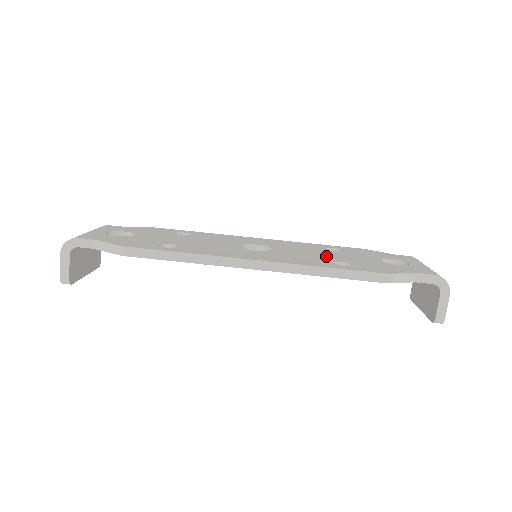
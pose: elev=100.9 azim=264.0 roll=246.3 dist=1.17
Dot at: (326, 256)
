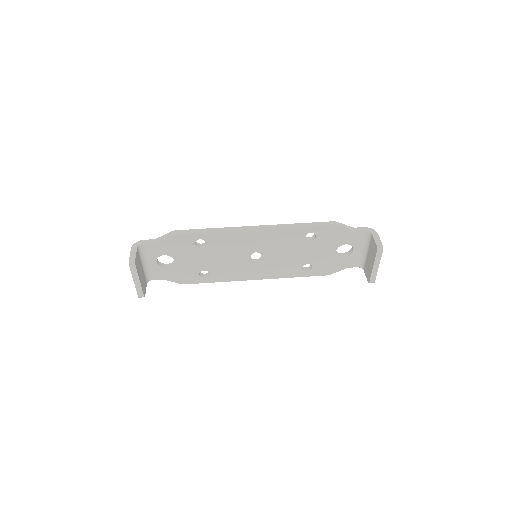
Dot at: occluded
